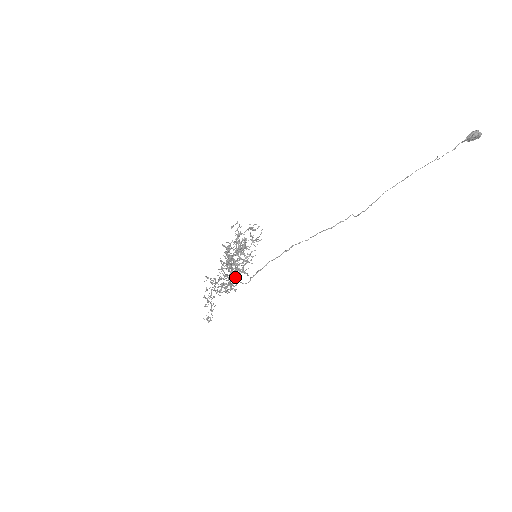
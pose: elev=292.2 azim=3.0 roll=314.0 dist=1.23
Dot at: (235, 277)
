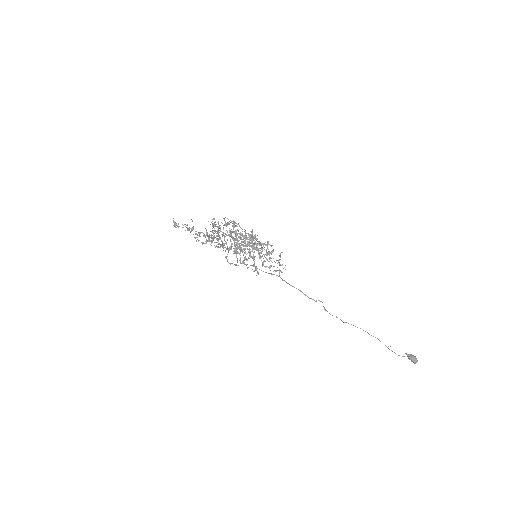
Dot at: (226, 225)
